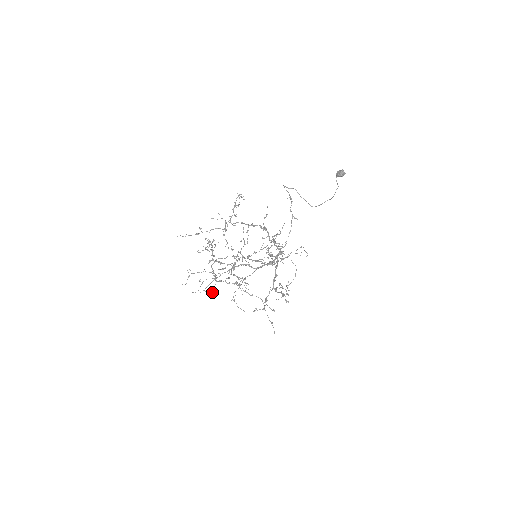
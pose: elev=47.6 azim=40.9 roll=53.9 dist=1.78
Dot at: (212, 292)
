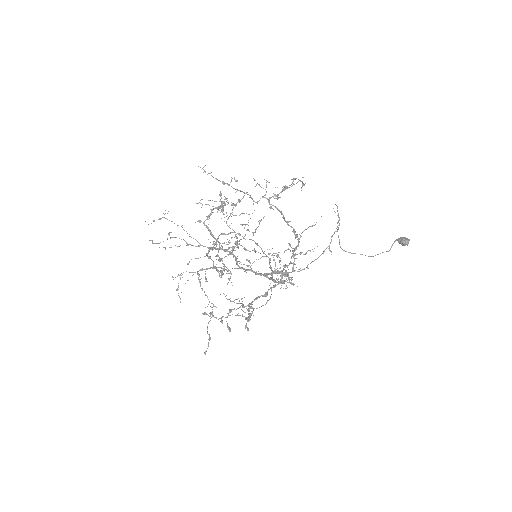
Dot at: occluded
